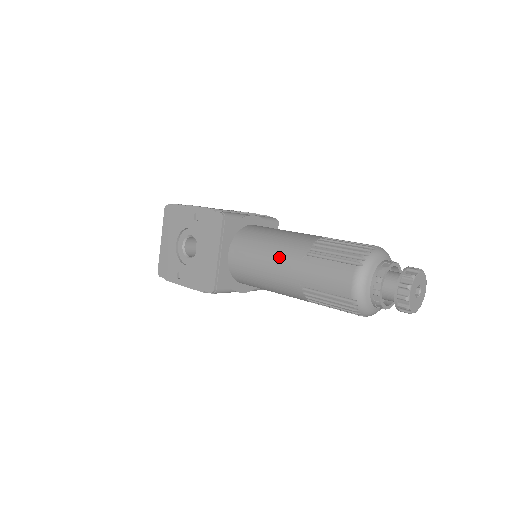
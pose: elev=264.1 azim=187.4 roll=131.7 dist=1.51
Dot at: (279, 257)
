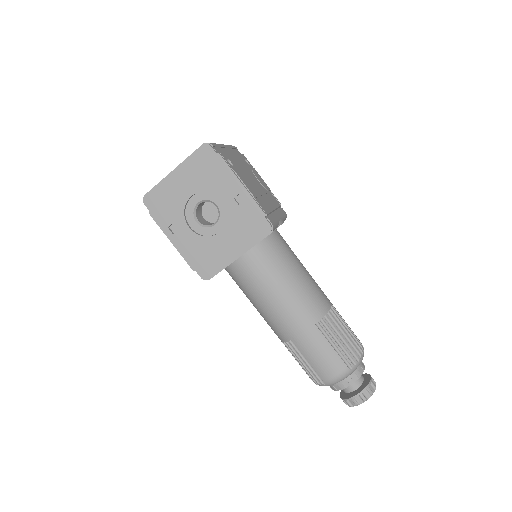
Dot at: (292, 305)
